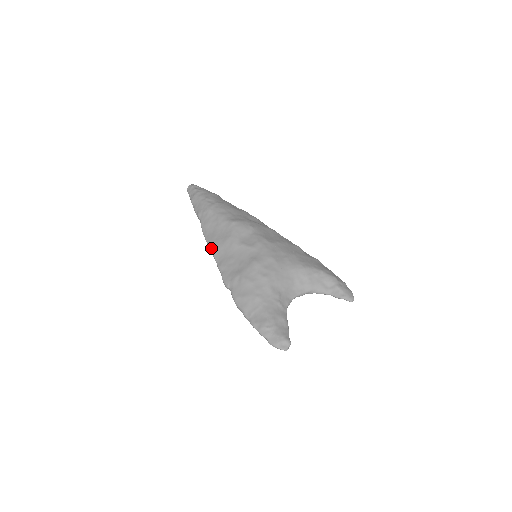
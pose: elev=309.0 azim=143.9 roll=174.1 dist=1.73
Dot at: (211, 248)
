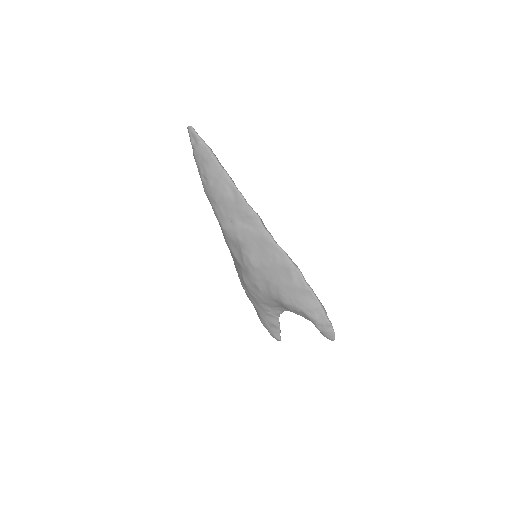
Dot at: occluded
